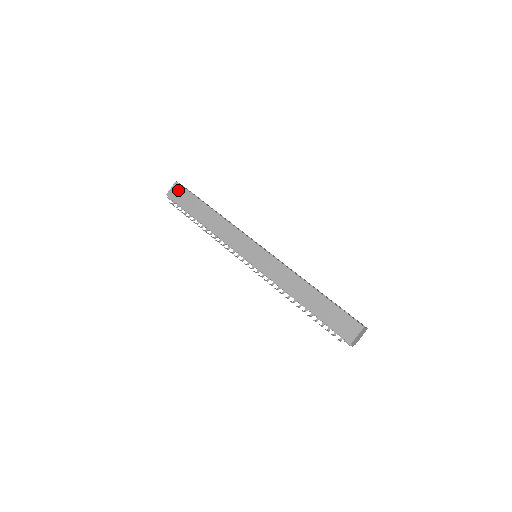
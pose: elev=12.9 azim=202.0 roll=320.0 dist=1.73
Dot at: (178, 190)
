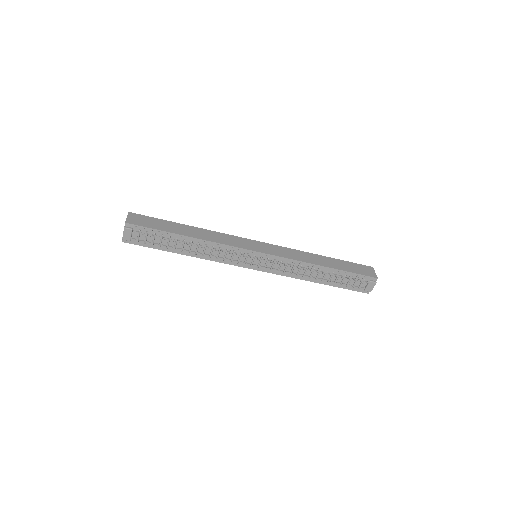
Dot at: (138, 217)
